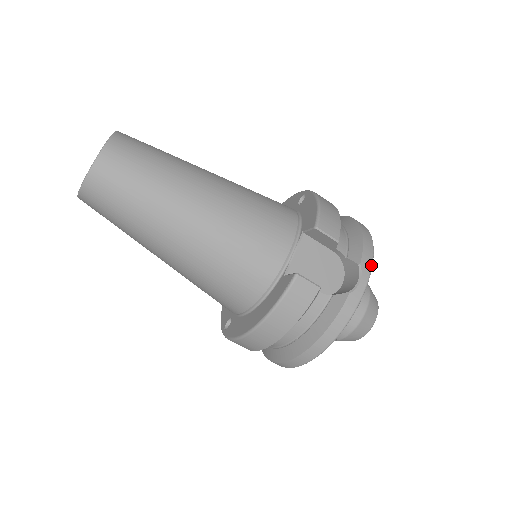
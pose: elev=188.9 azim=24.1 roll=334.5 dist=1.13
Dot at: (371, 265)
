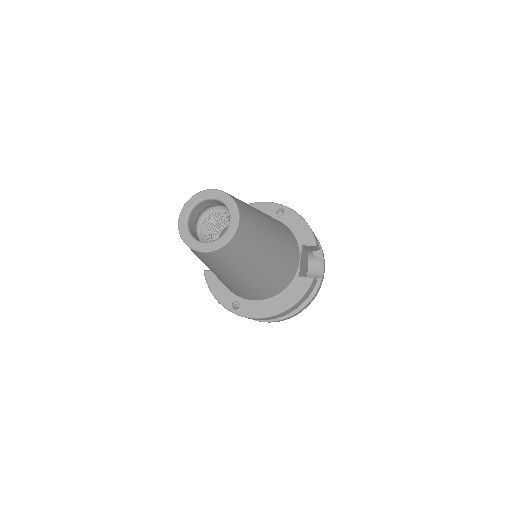
Dot at: occluded
